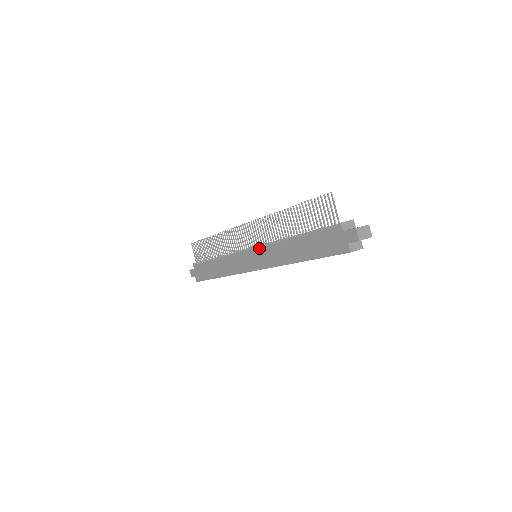
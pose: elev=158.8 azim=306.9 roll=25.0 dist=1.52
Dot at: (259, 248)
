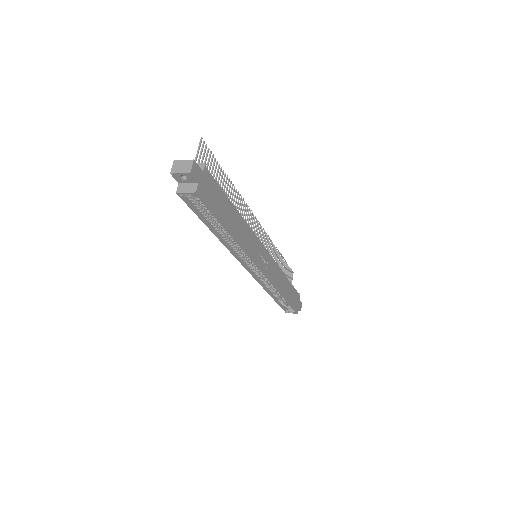
Dot at: occluded
